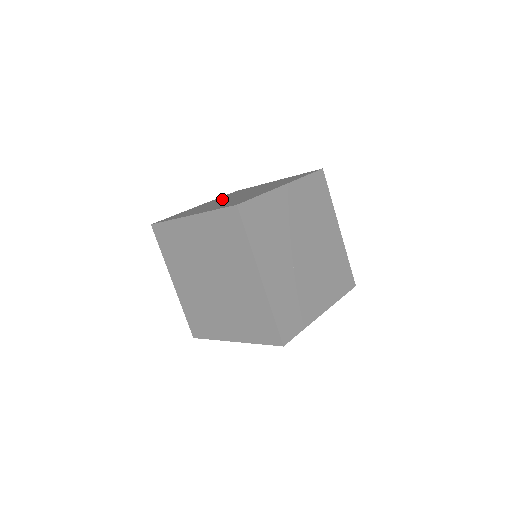
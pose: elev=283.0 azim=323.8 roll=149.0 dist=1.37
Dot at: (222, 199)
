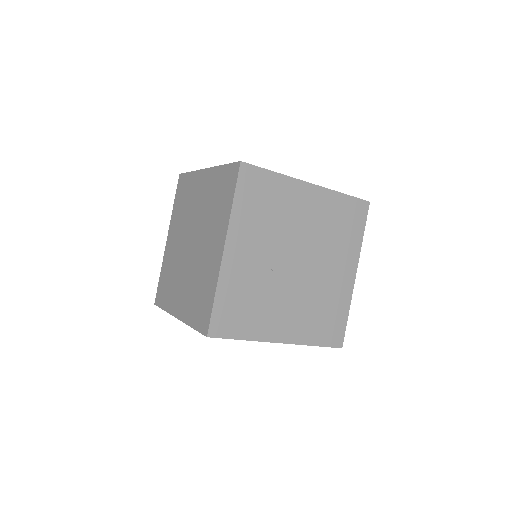
Dot at: occluded
